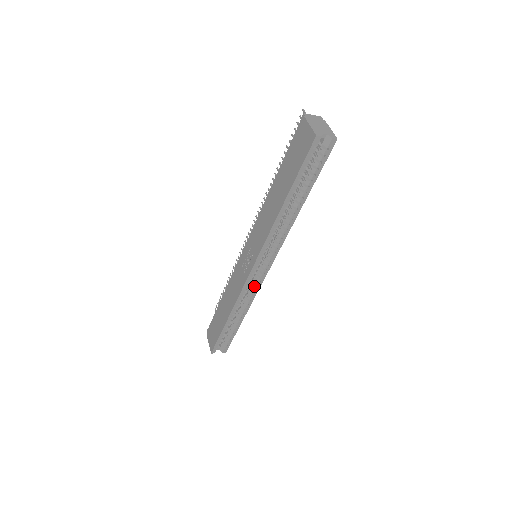
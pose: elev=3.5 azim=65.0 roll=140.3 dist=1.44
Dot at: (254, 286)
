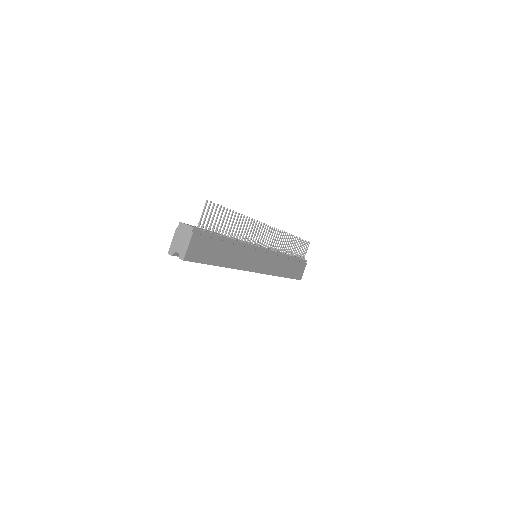
Dot at: occluded
